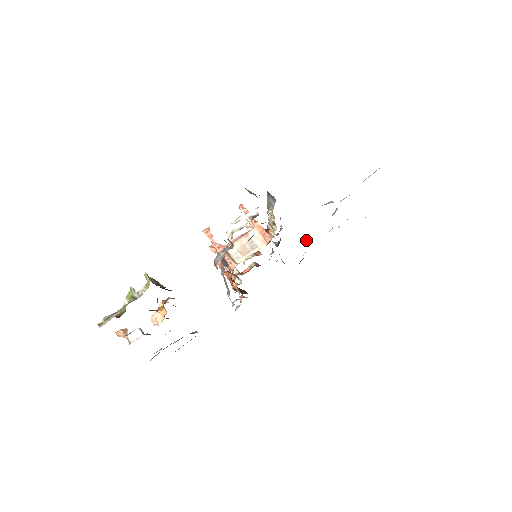
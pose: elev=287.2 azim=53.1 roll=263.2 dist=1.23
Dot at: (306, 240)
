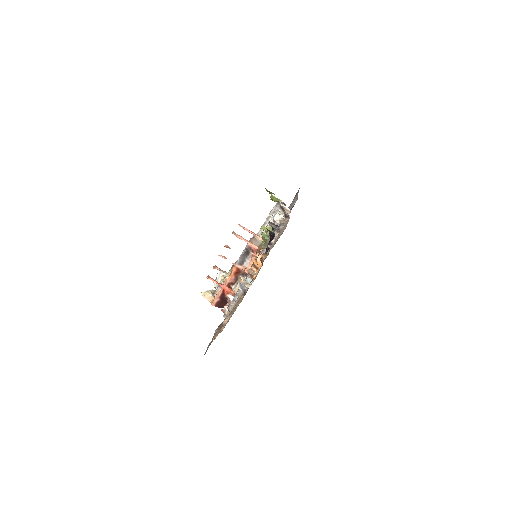
Dot at: occluded
